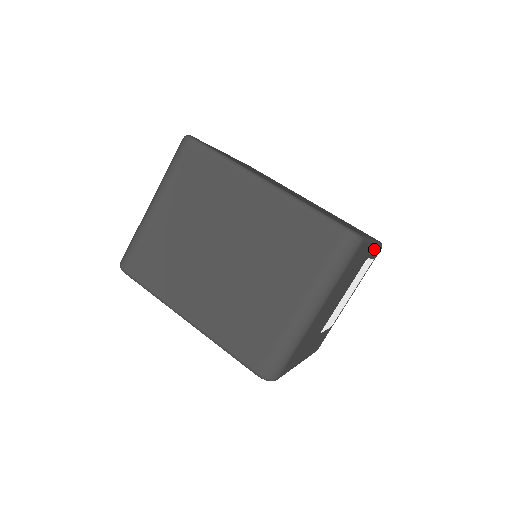
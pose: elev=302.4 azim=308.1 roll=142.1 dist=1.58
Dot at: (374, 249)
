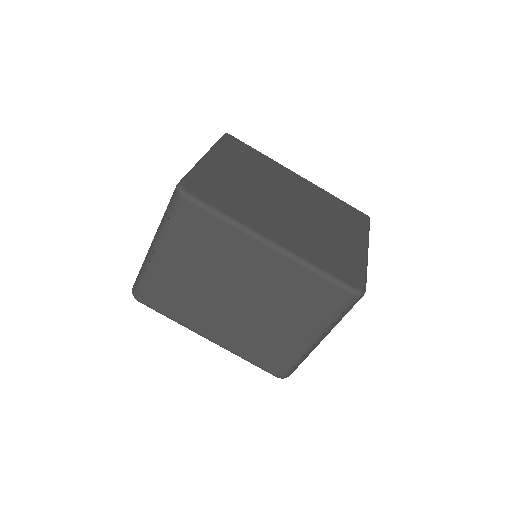
Dot at: occluded
